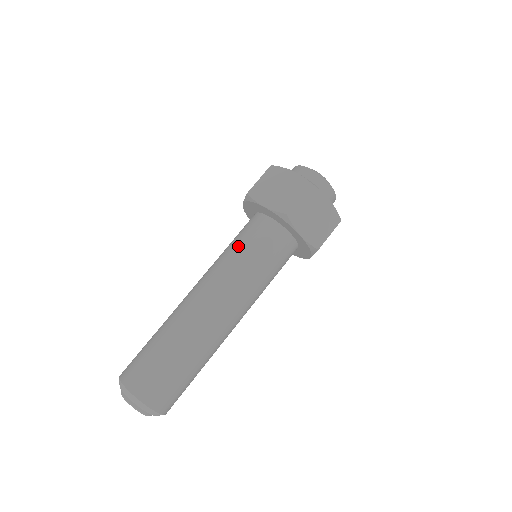
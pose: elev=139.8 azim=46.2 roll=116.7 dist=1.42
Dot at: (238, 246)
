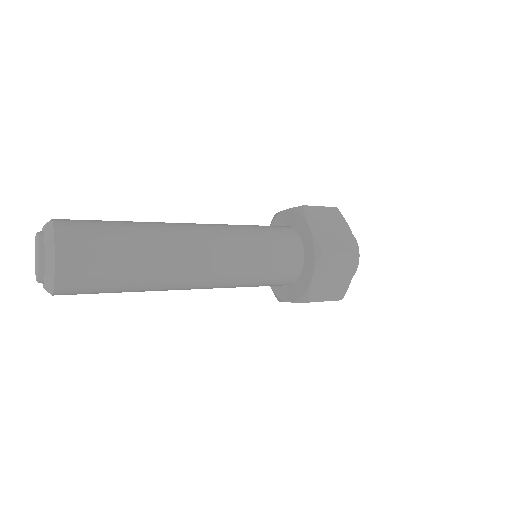
Dot at: occluded
